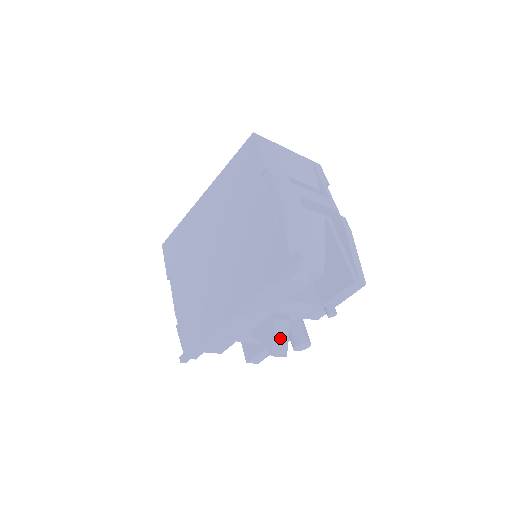
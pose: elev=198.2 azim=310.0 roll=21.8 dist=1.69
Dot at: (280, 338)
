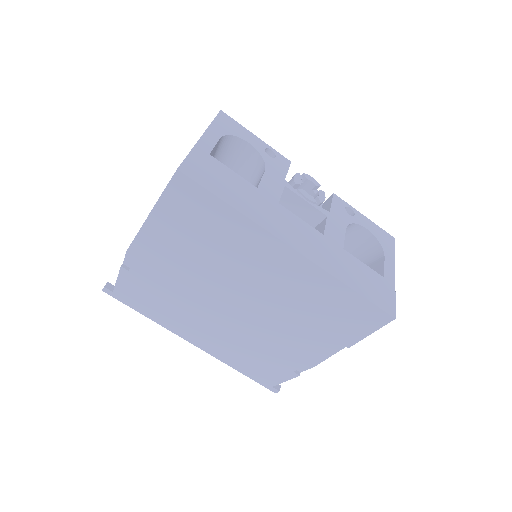
Dot at: occluded
